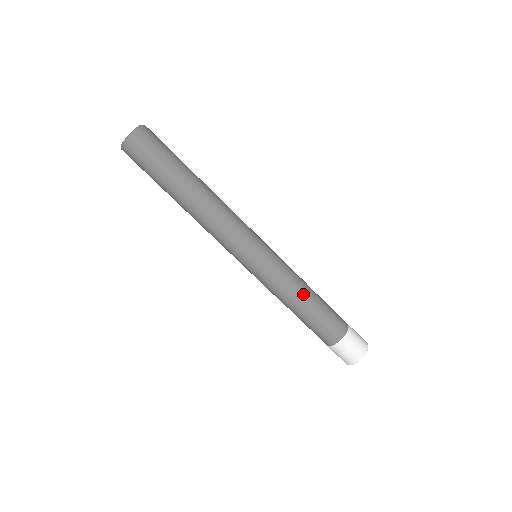
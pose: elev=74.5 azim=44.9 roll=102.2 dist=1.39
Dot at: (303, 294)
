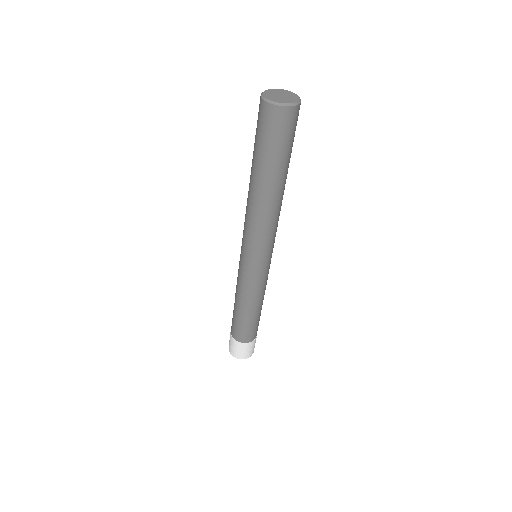
Dot at: (258, 305)
